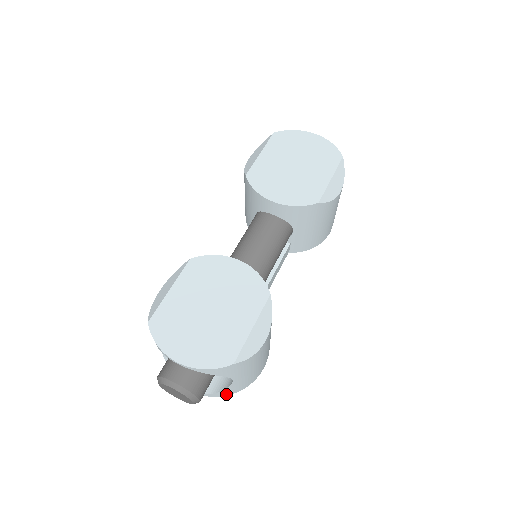
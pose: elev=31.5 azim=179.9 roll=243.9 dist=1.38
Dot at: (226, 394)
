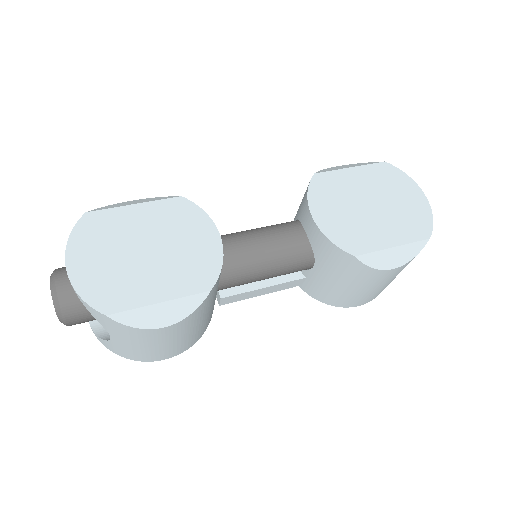
Dot at: (108, 347)
